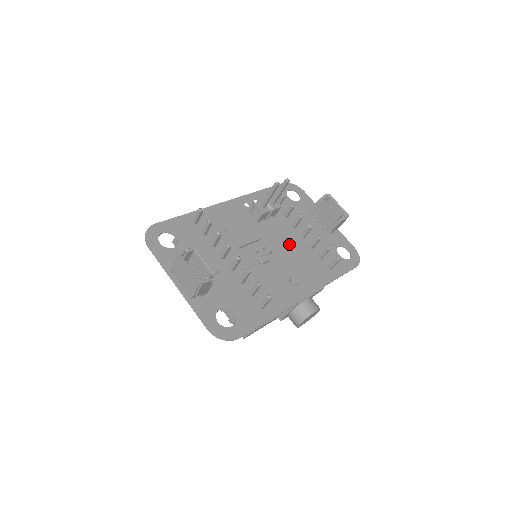
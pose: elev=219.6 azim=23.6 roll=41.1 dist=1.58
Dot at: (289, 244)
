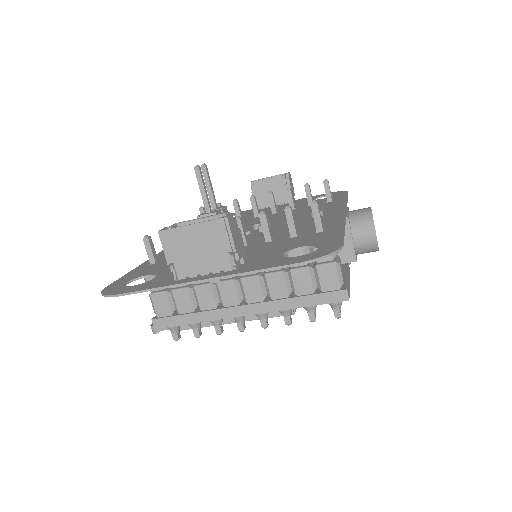
Dot at: (271, 218)
